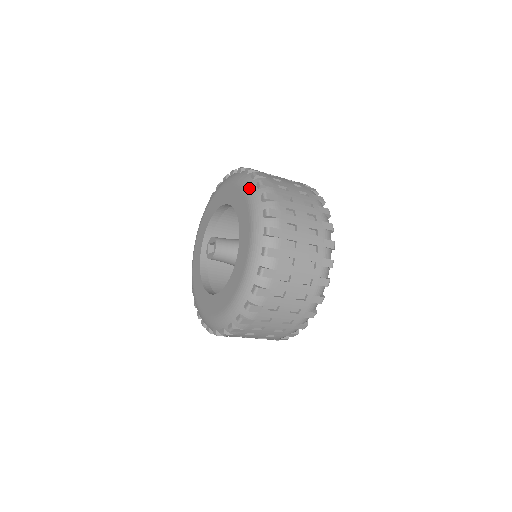
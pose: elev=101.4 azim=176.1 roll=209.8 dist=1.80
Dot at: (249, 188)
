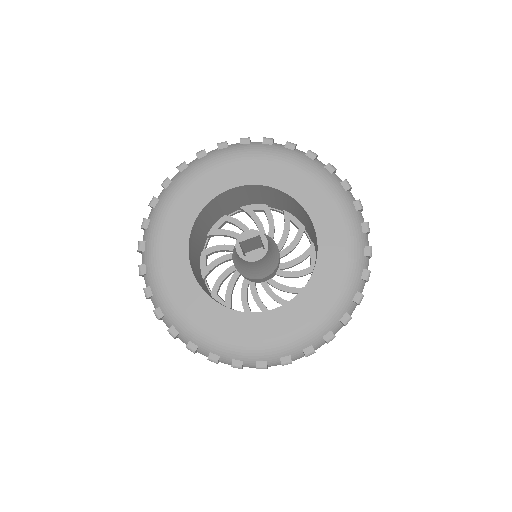
Dot at: (300, 159)
